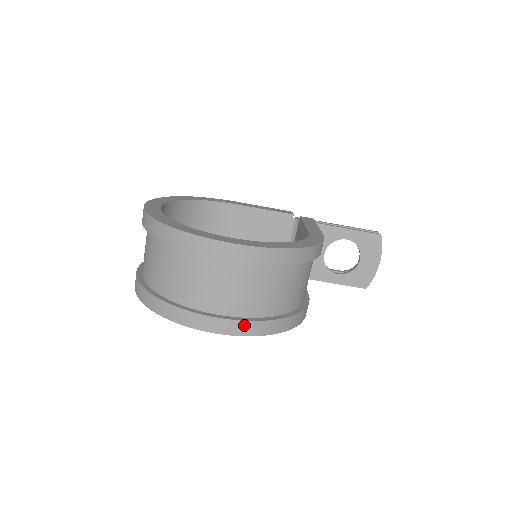
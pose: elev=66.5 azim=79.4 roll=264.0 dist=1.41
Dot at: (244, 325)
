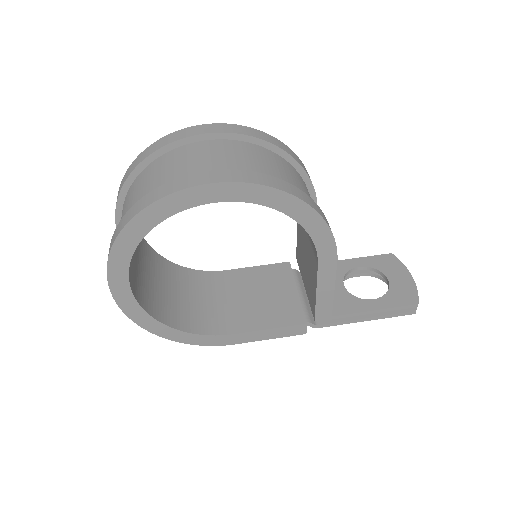
Dot at: (243, 174)
